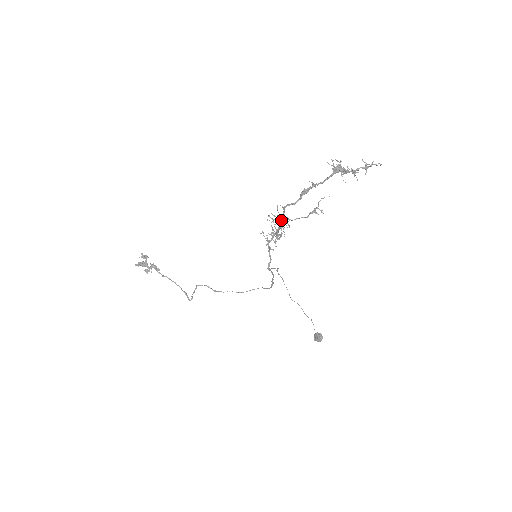
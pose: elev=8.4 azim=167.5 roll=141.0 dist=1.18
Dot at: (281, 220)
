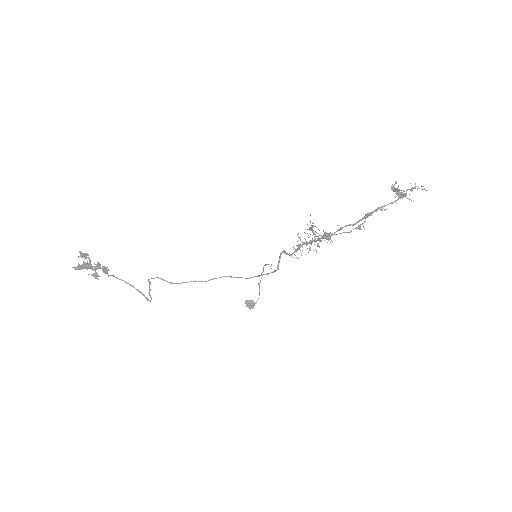
Dot at: (329, 237)
